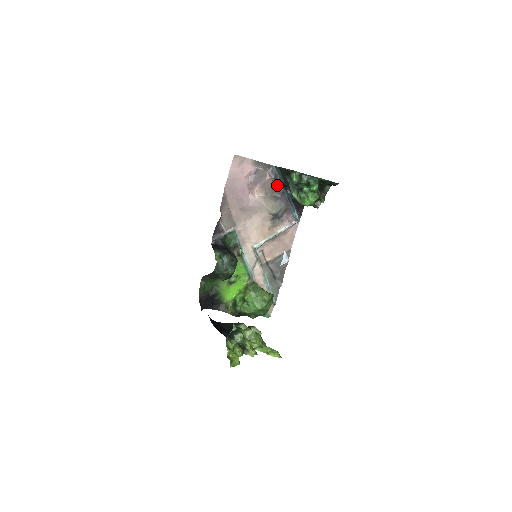
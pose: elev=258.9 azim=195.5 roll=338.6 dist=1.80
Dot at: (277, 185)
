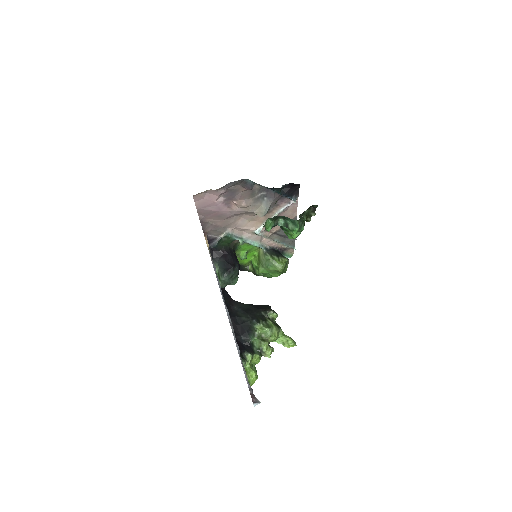
Dot at: (258, 185)
